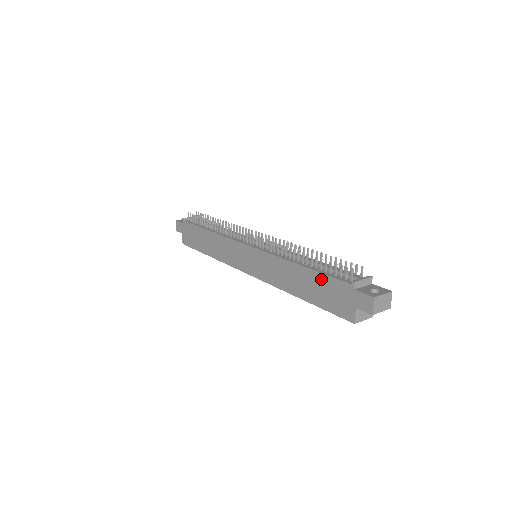
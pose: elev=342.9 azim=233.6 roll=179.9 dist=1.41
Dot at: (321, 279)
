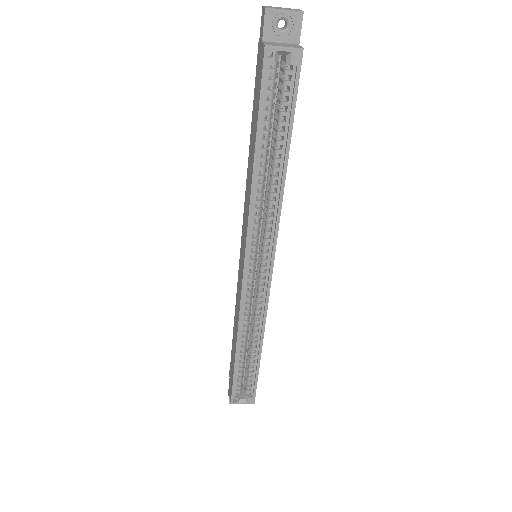
Dot at: (253, 106)
